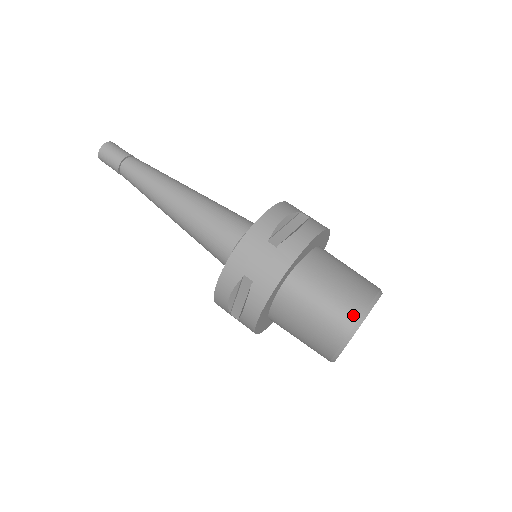
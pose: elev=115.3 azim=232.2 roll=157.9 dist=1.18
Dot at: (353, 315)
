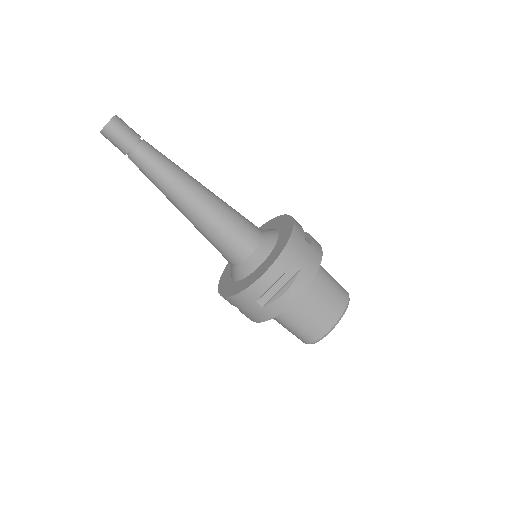
Dot at: (311, 340)
